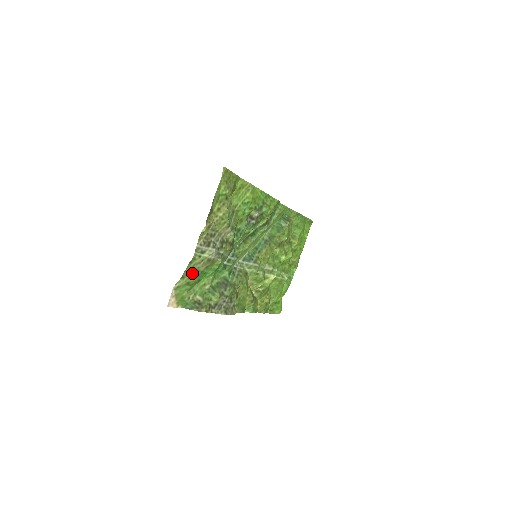
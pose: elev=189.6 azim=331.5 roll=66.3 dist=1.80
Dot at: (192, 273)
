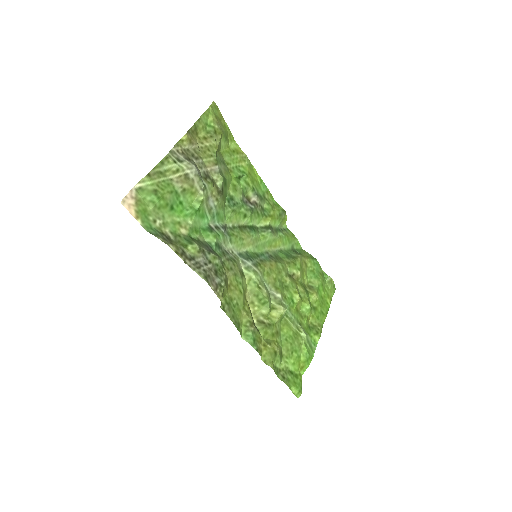
Dot at: (163, 182)
